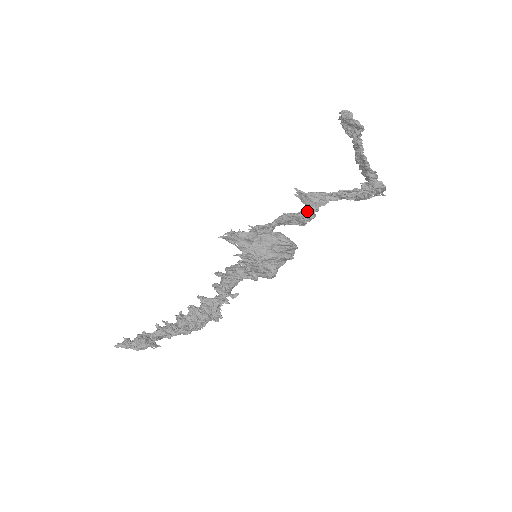
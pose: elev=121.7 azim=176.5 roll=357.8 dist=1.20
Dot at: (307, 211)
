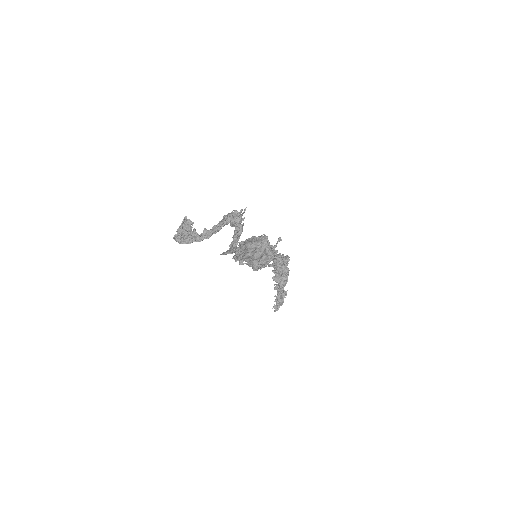
Dot at: (237, 254)
